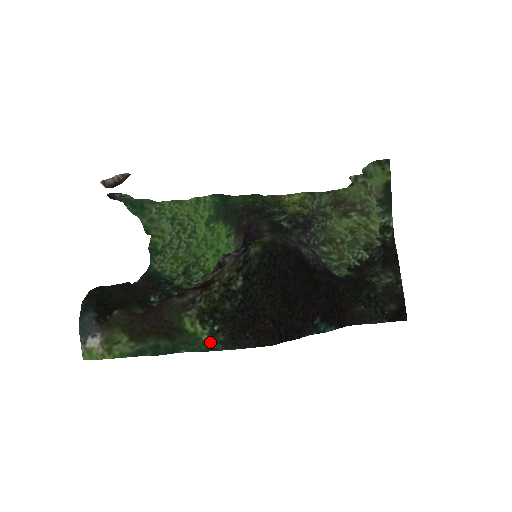
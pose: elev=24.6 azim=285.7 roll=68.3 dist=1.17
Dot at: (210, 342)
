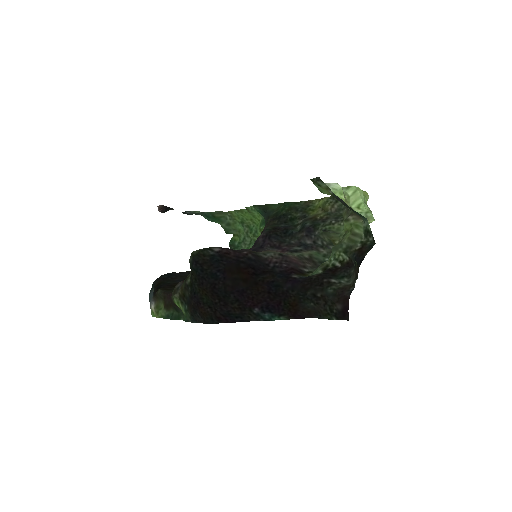
Dot at: (187, 316)
